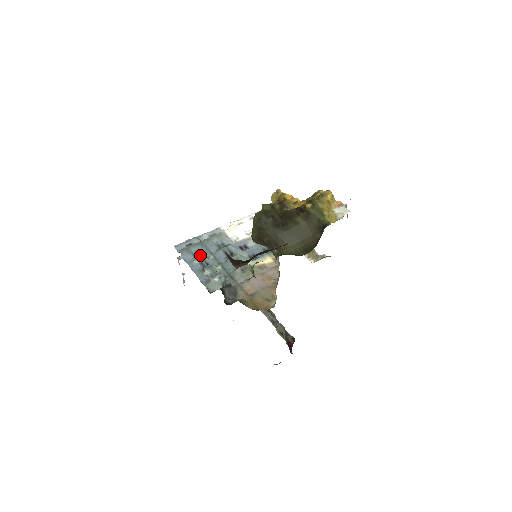
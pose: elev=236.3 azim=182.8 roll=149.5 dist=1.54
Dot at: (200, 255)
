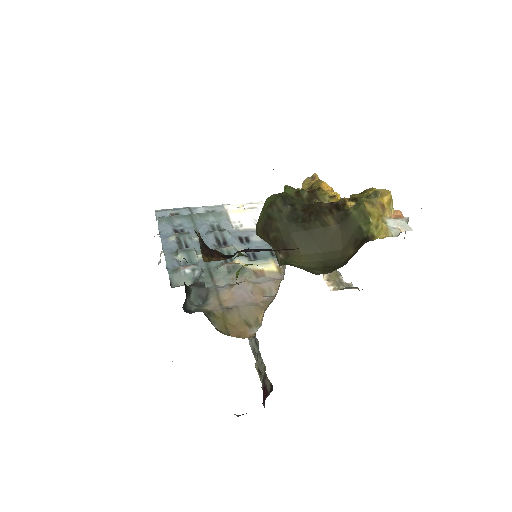
Dot at: occluded
